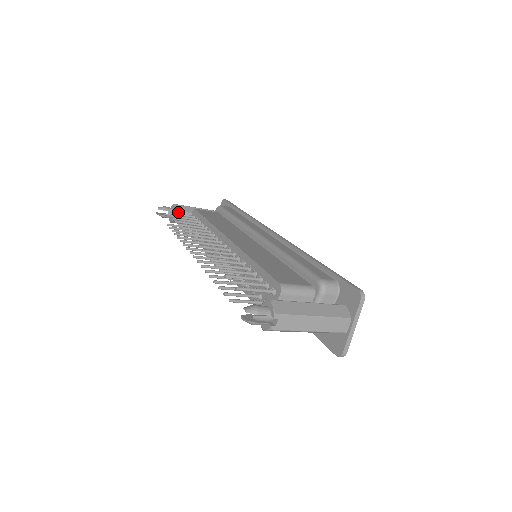
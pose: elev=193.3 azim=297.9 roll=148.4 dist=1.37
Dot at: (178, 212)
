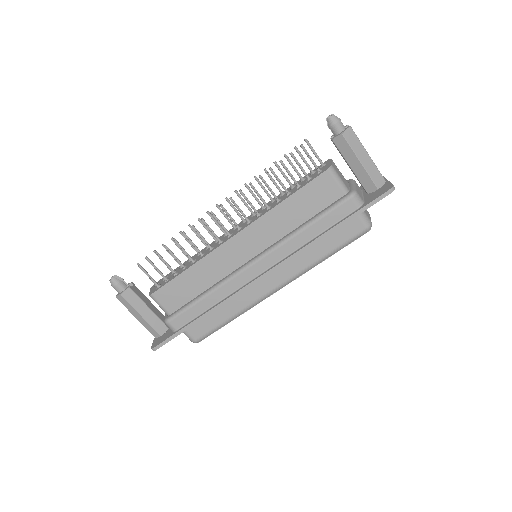
Dot at: (134, 285)
